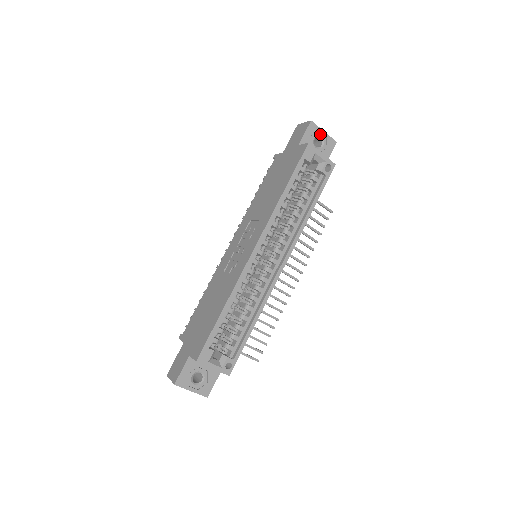
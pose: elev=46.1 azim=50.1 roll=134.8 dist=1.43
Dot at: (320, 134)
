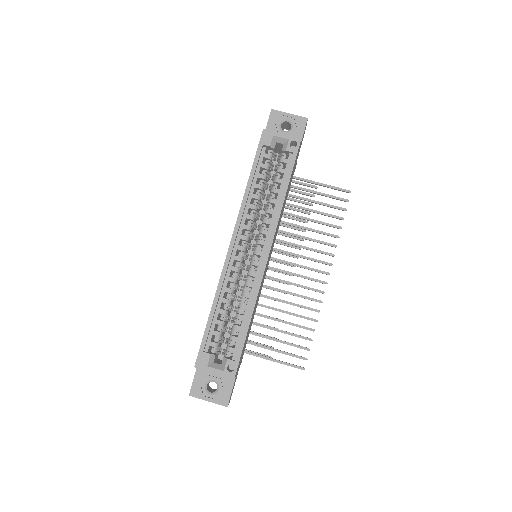
Dot at: (286, 118)
